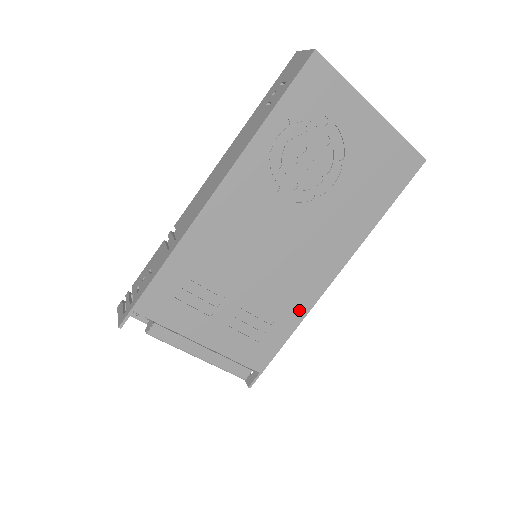
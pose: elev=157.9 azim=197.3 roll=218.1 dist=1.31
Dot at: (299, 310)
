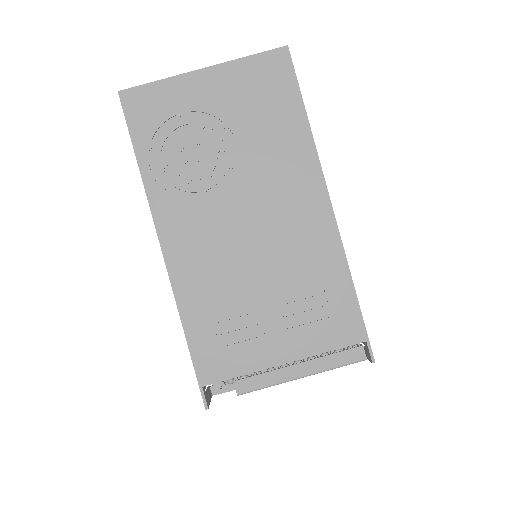
Dot at: (333, 258)
